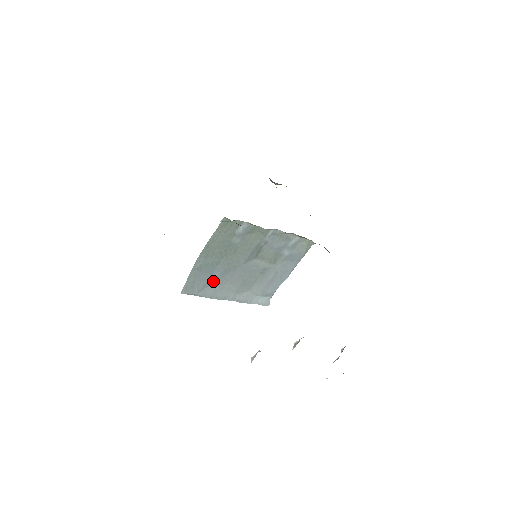
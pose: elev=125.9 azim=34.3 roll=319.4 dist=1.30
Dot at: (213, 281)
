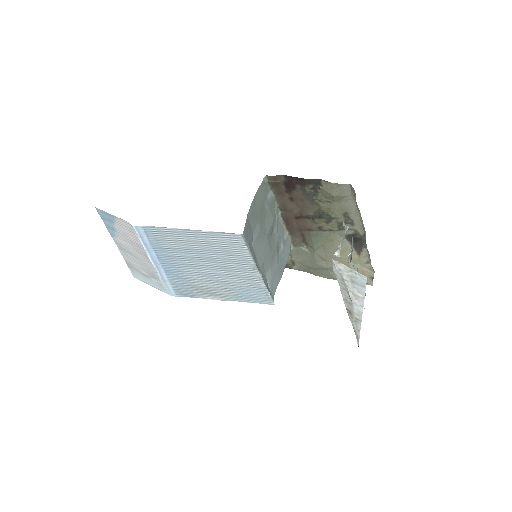
Dot at: (253, 242)
